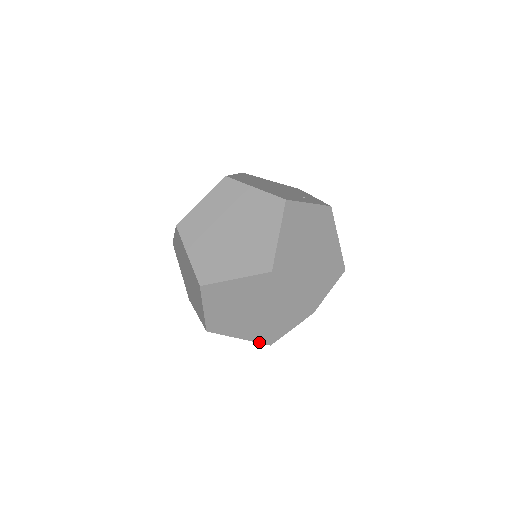
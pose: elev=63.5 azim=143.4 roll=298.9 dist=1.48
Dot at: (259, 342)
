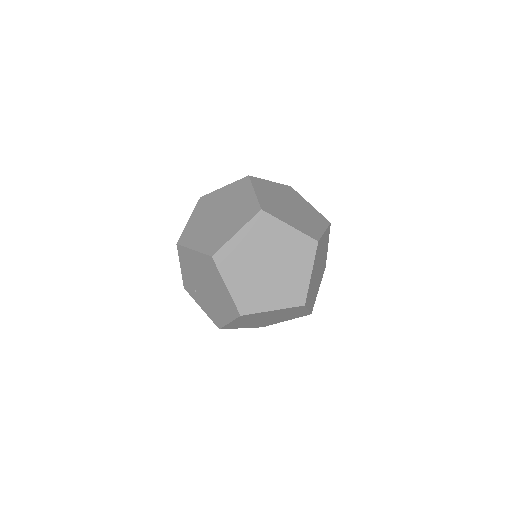
Dot at: (205, 253)
